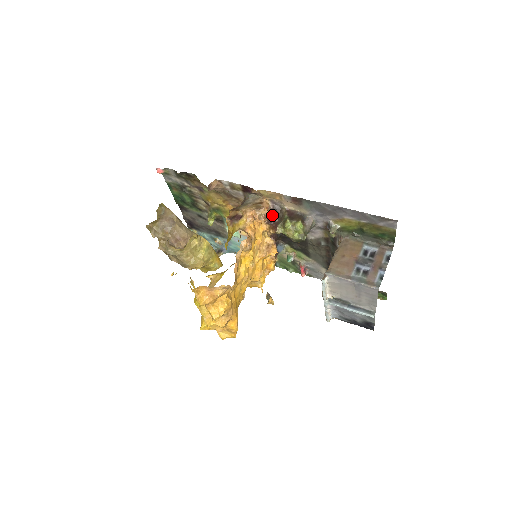
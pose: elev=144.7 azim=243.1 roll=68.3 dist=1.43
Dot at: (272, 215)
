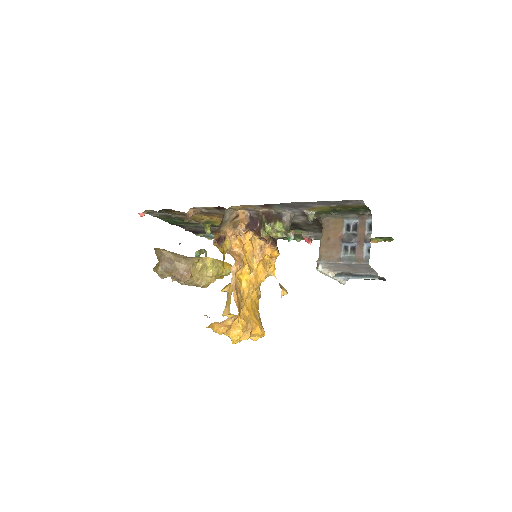
Dot at: (251, 223)
